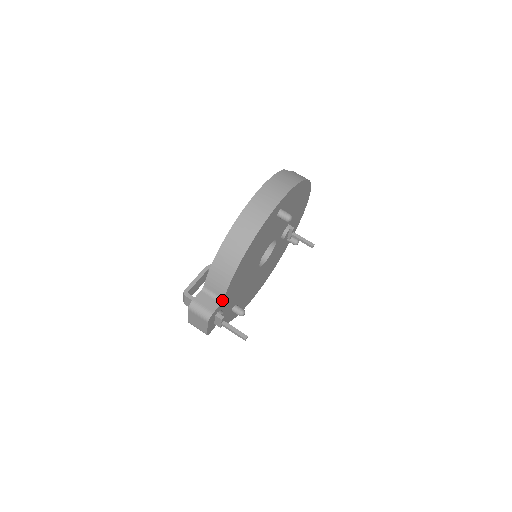
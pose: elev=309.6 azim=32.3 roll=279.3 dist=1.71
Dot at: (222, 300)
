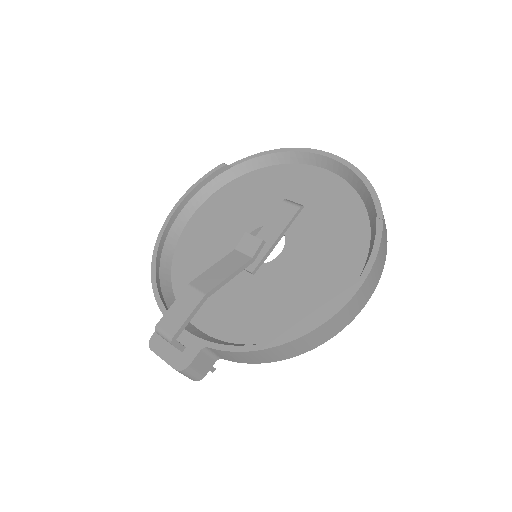
Dot at: occluded
